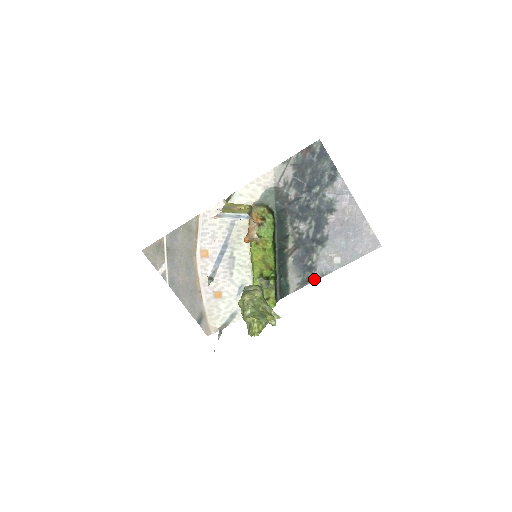
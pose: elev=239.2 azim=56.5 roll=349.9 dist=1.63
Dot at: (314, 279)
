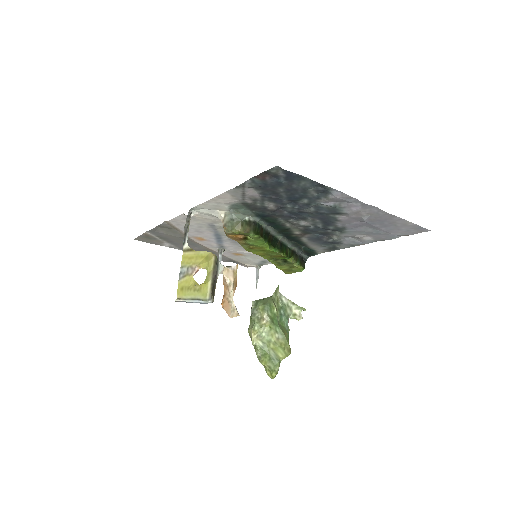
Dot at: (343, 247)
